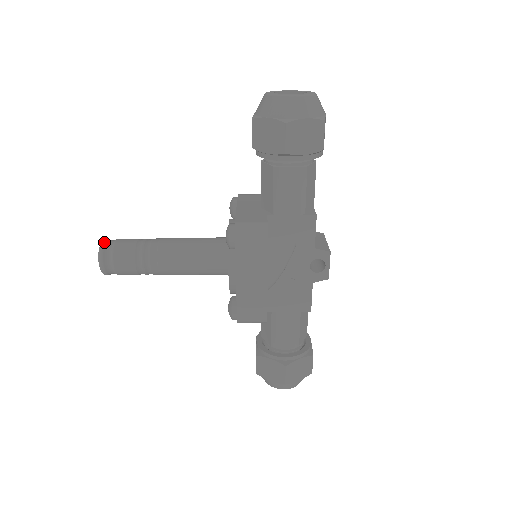
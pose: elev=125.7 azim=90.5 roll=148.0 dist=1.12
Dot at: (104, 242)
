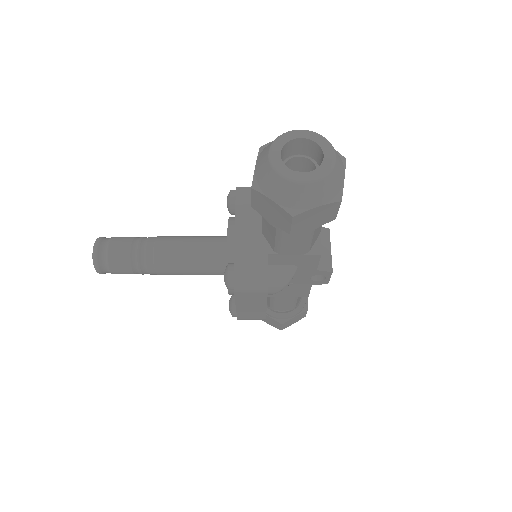
Dot at: (96, 251)
